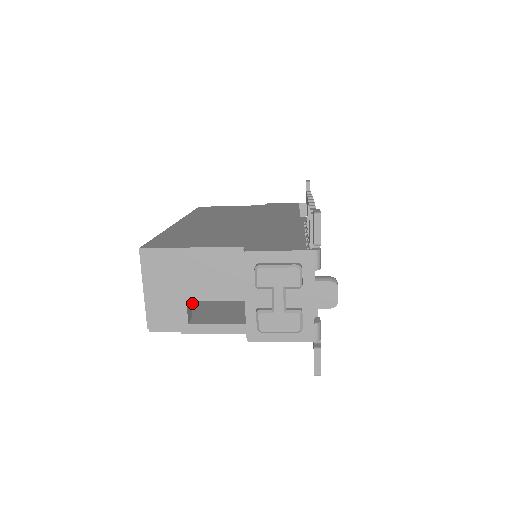
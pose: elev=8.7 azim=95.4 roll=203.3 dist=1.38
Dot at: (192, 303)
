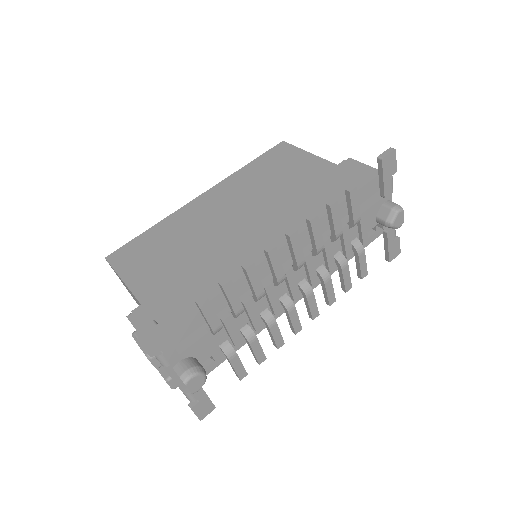
Dot at: occluded
